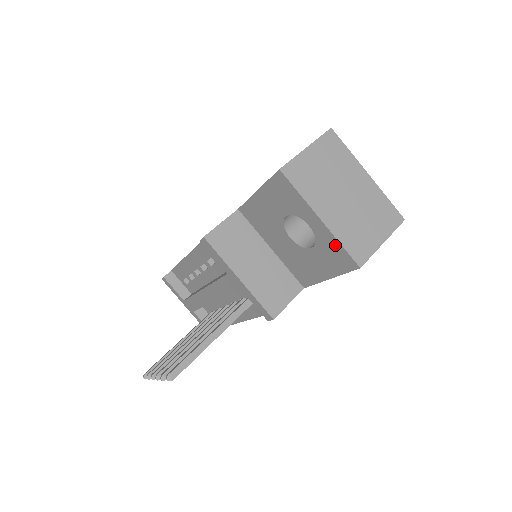
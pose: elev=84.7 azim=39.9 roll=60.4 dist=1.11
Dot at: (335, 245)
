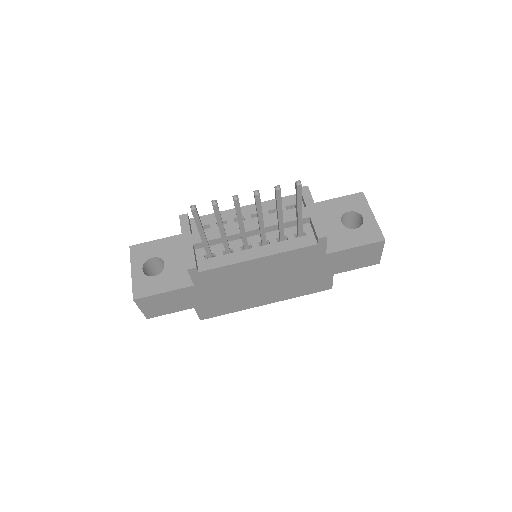
Dot at: (375, 228)
